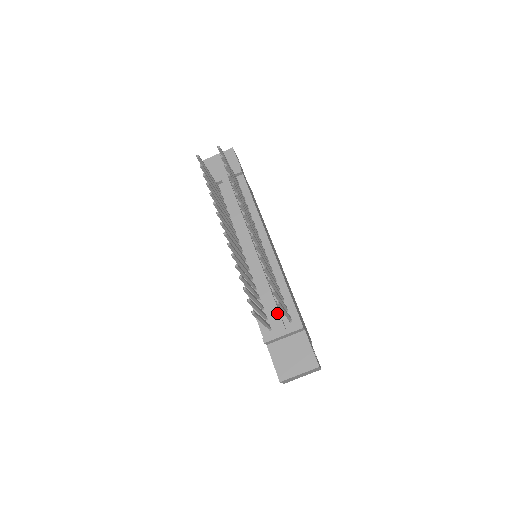
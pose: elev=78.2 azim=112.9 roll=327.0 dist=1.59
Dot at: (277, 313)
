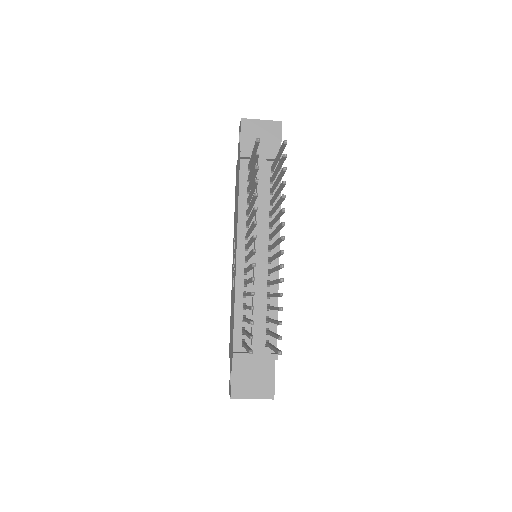
Dot at: (258, 334)
